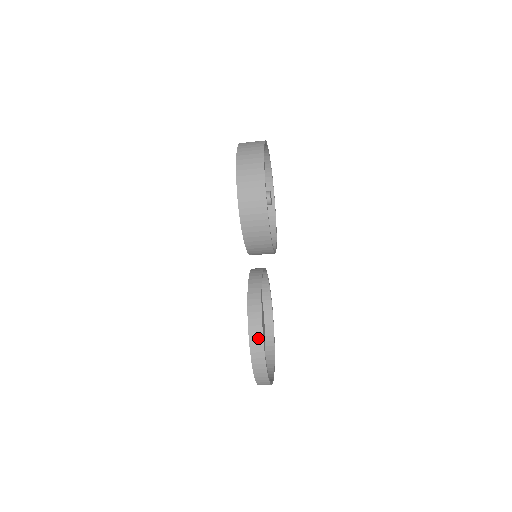
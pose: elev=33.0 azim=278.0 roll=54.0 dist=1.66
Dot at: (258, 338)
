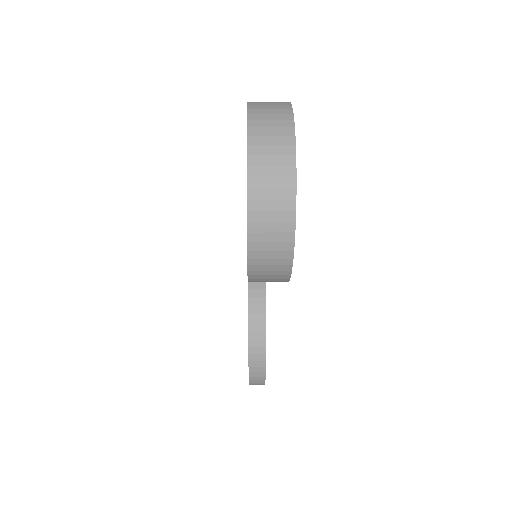
Dot at: (260, 376)
